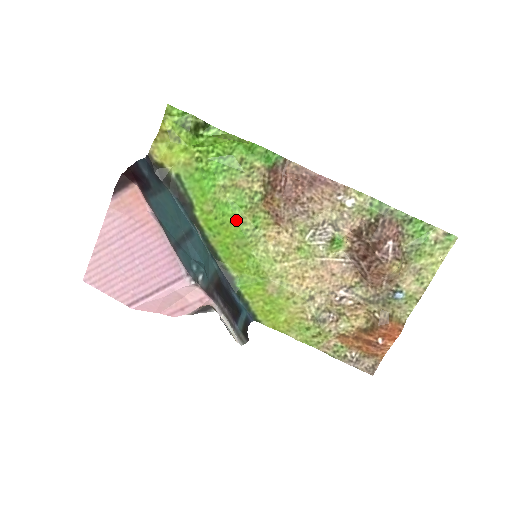
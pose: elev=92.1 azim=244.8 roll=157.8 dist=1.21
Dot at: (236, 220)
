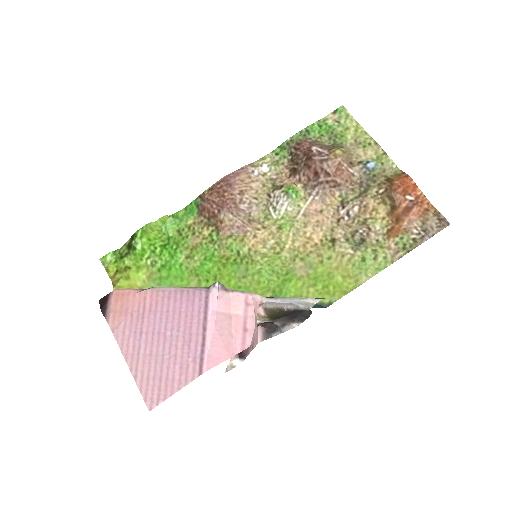
Dot at: (220, 264)
